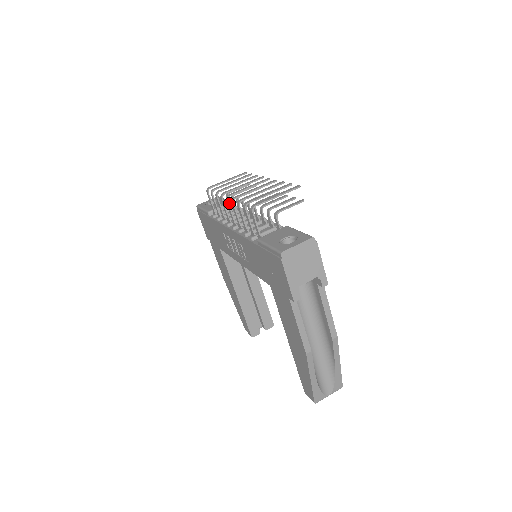
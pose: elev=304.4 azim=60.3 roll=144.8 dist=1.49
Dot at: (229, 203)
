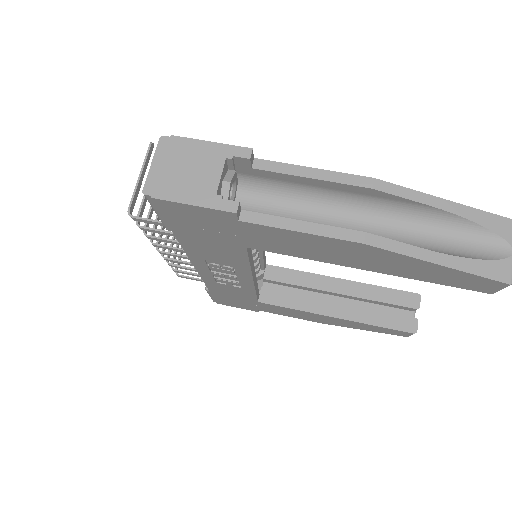
Dot at: occluded
